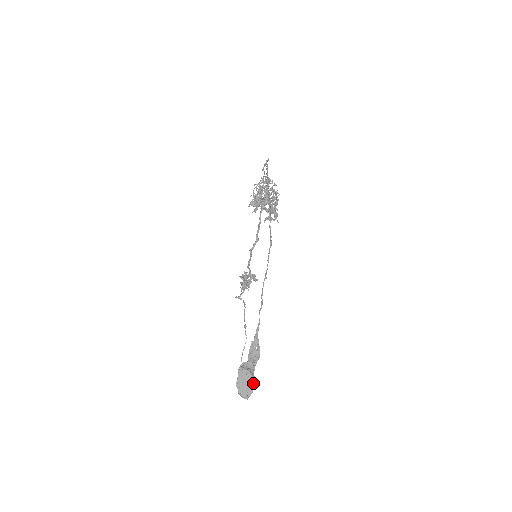
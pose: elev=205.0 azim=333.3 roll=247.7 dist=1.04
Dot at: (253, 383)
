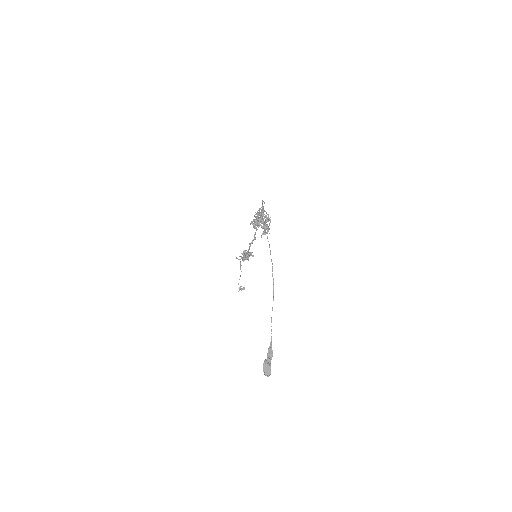
Dot at: occluded
